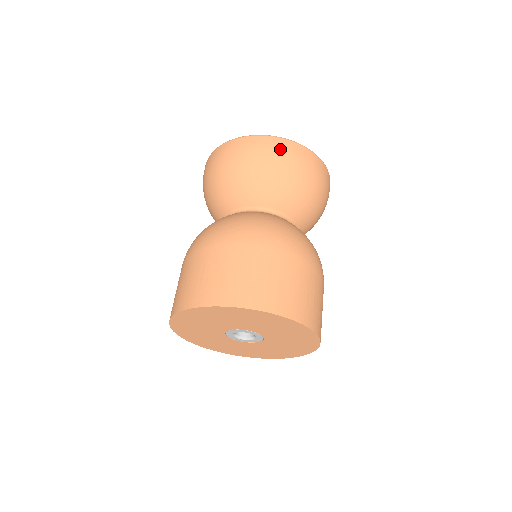
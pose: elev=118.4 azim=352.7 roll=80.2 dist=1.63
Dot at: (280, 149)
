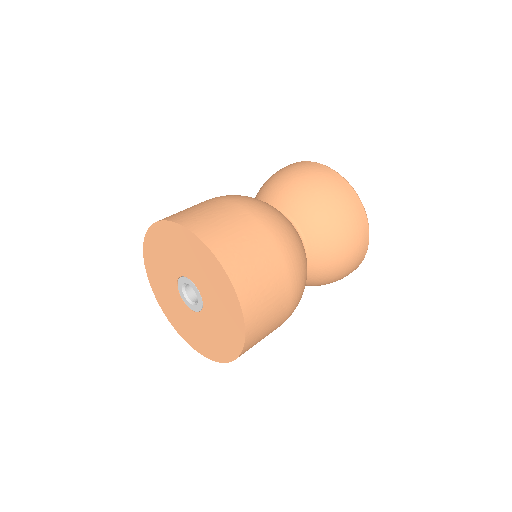
Dot at: (329, 177)
